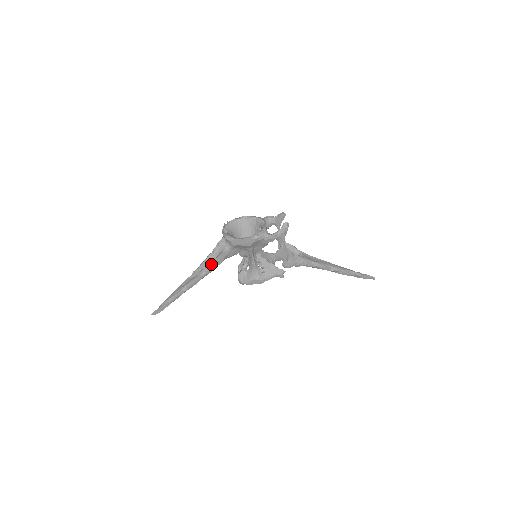
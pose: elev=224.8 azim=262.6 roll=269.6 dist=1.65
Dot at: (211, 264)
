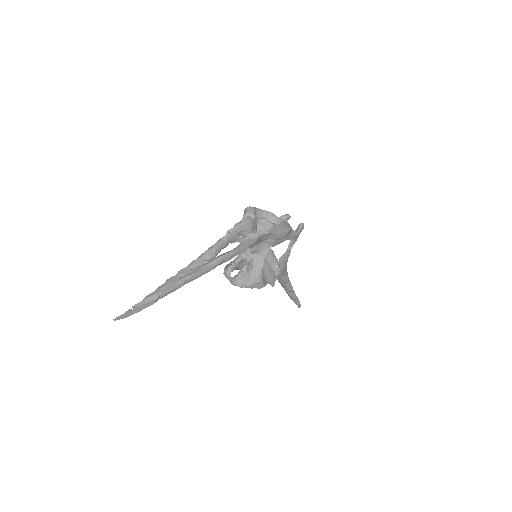
Dot at: (232, 251)
